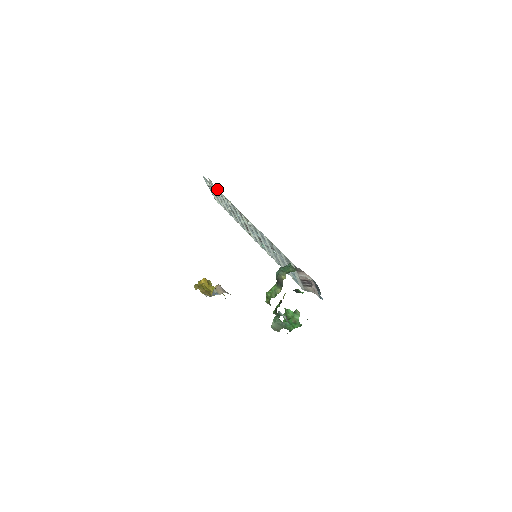
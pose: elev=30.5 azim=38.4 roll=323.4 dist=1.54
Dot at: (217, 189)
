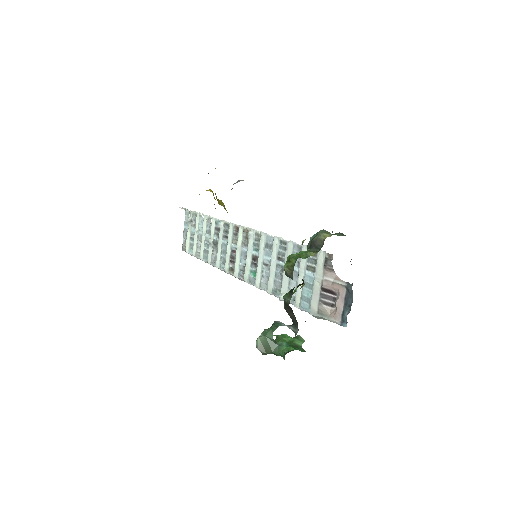
Dot at: (203, 218)
